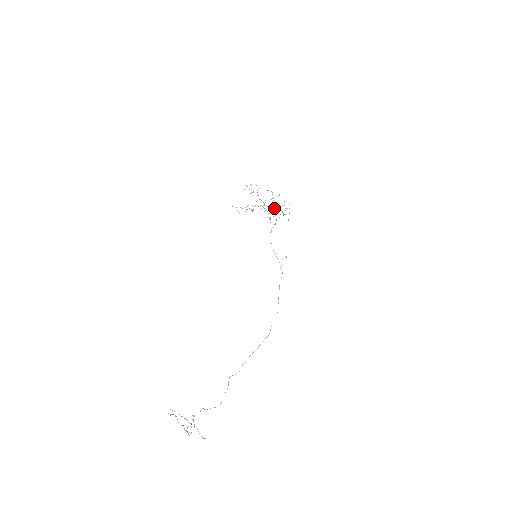
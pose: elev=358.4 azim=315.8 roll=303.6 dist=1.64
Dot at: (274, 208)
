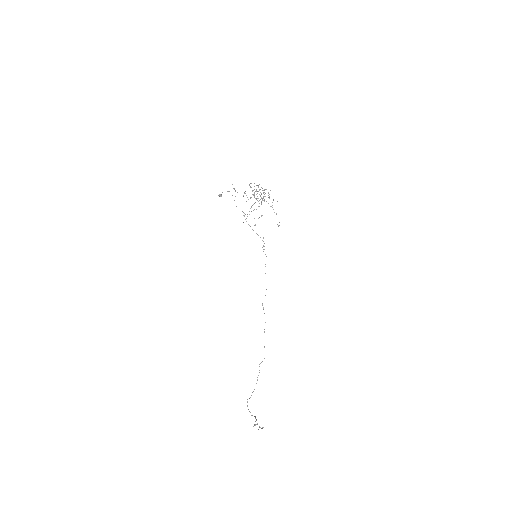
Dot at: occluded
